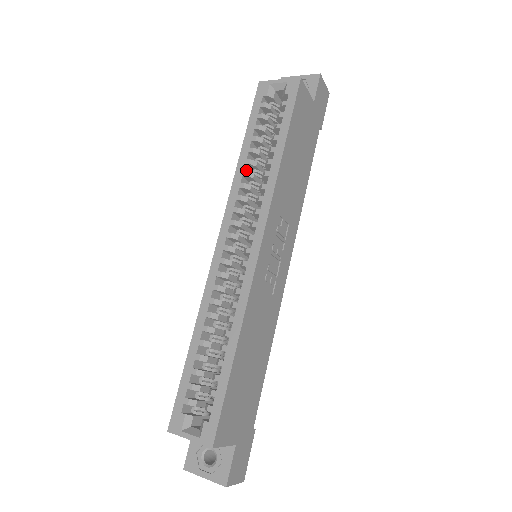
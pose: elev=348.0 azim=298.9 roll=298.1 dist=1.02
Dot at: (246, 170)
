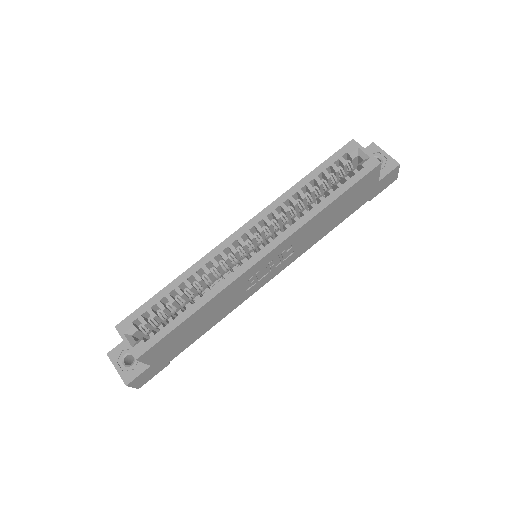
Dot at: (294, 196)
